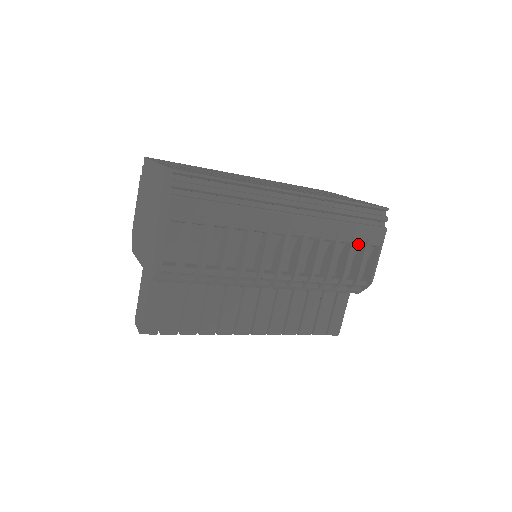
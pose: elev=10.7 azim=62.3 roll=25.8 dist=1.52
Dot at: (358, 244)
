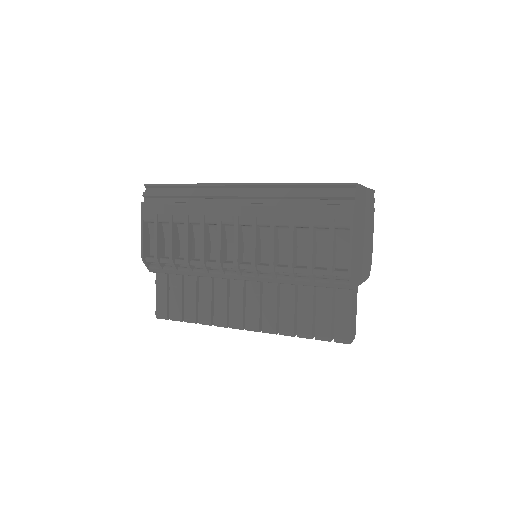
Dot at: (322, 228)
